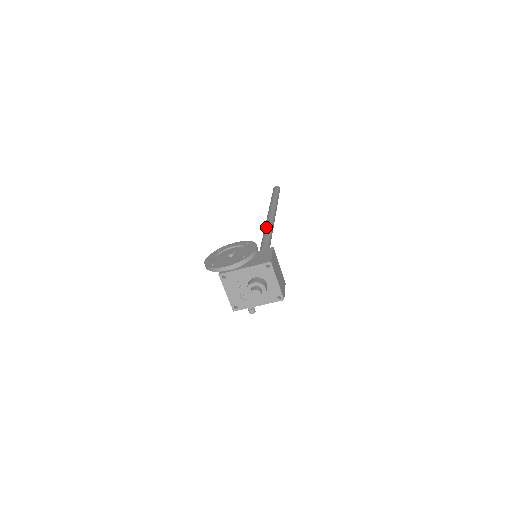
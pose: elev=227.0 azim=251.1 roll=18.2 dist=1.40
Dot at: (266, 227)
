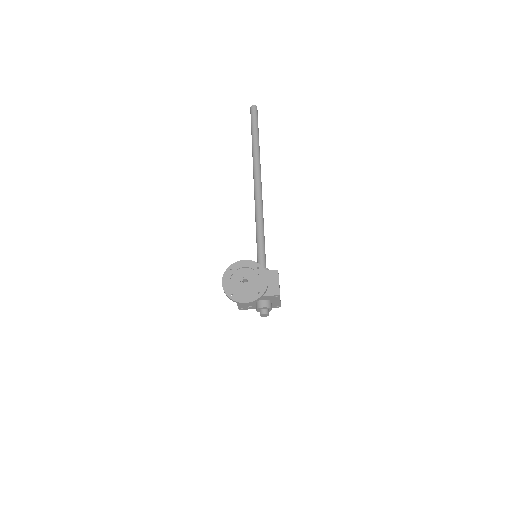
Dot at: (258, 203)
